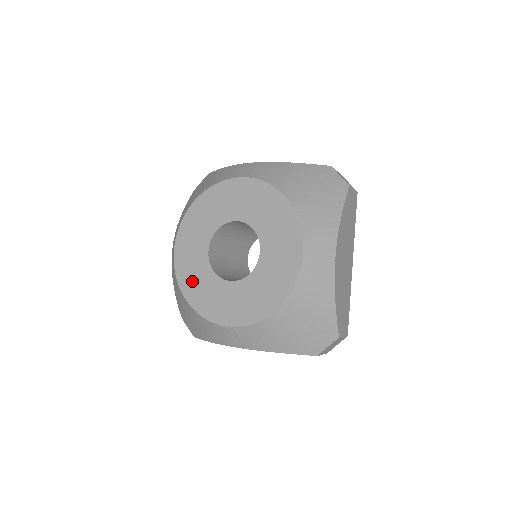
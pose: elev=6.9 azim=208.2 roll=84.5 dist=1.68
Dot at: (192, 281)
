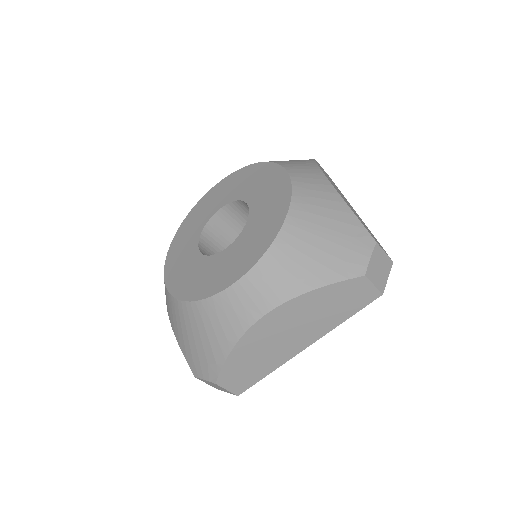
Dot at: (188, 282)
